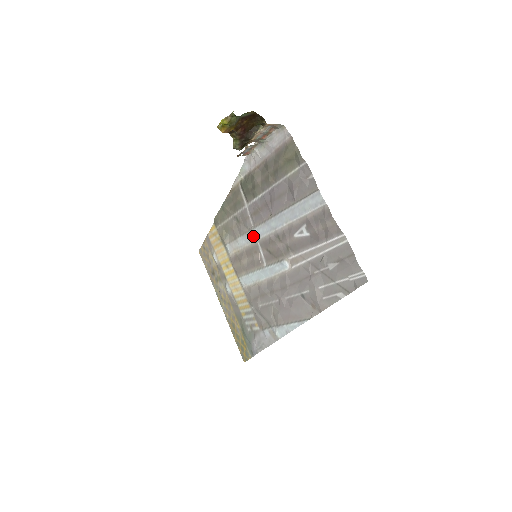
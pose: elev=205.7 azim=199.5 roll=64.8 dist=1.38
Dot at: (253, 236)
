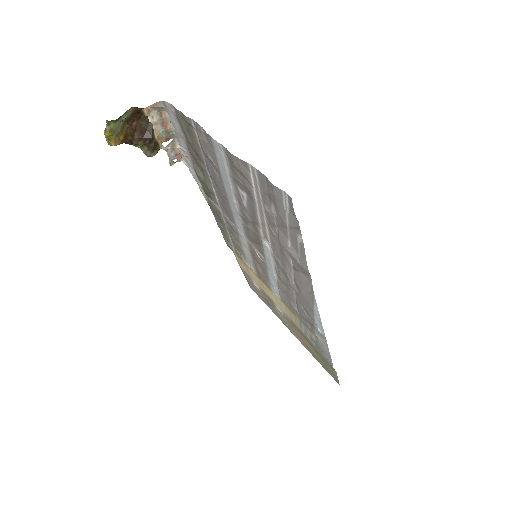
Dot at: (241, 237)
